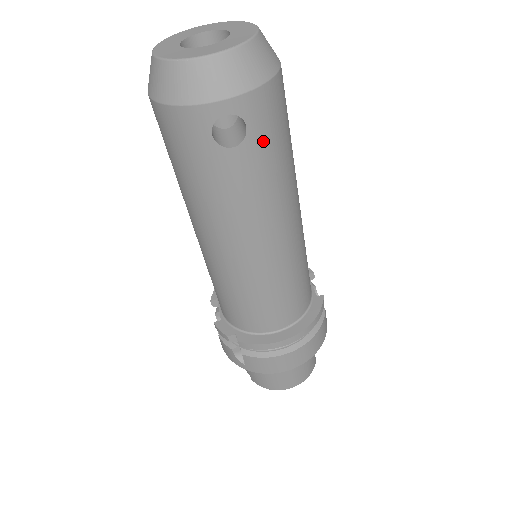
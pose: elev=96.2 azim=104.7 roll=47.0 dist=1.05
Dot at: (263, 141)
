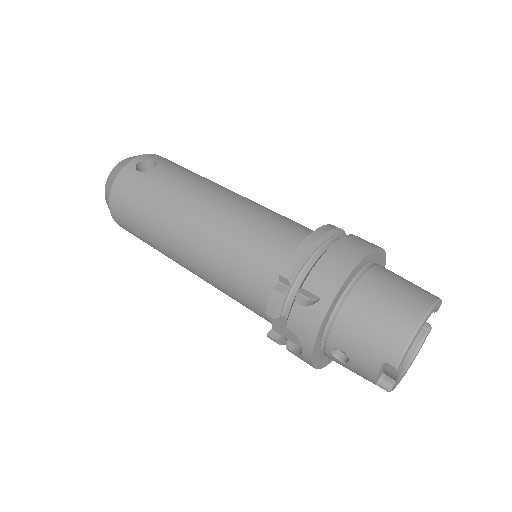
Dot at: (171, 165)
